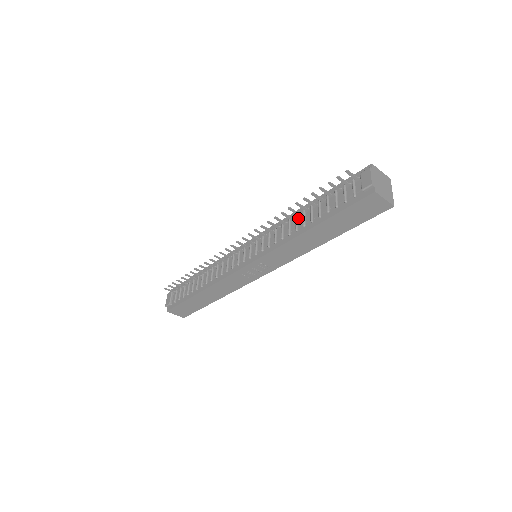
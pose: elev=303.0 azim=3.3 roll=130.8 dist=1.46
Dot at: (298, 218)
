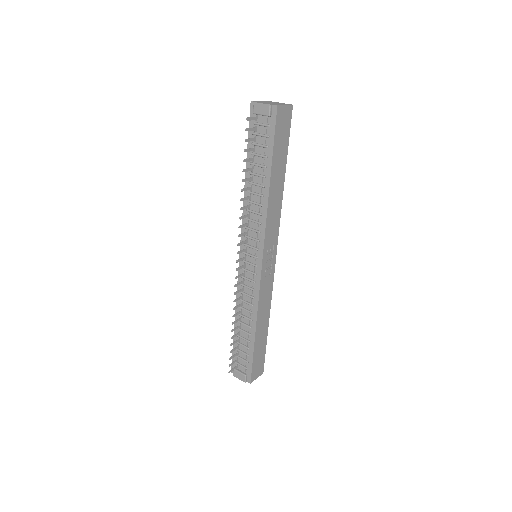
Dot at: (252, 191)
